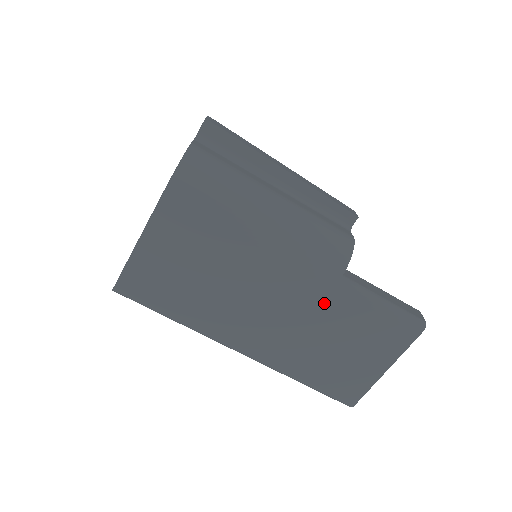
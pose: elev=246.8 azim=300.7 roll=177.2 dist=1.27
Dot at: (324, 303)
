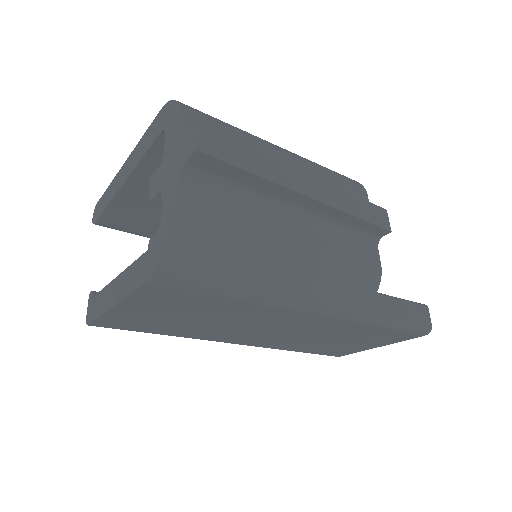
Dot at: (333, 328)
